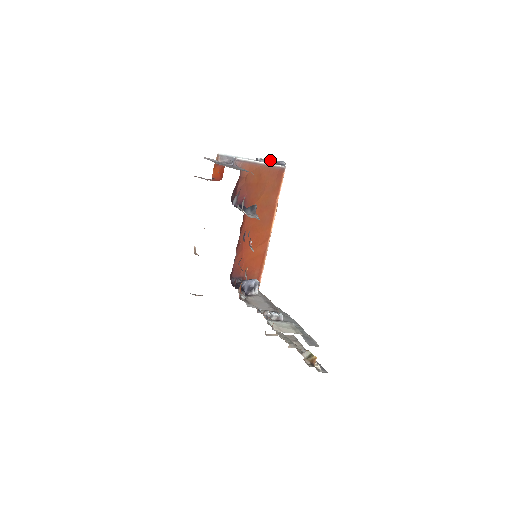
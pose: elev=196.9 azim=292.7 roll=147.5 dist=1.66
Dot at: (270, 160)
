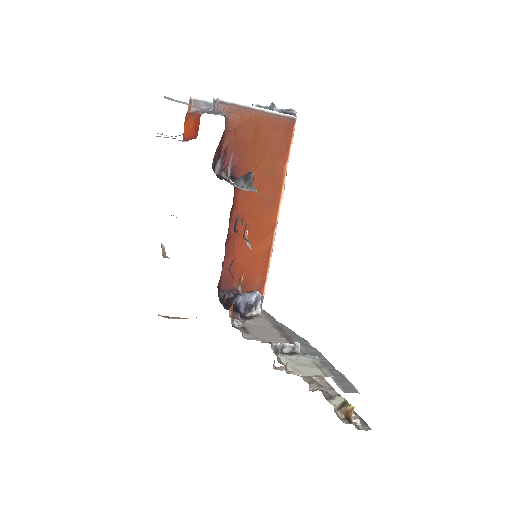
Dot at: (272, 106)
